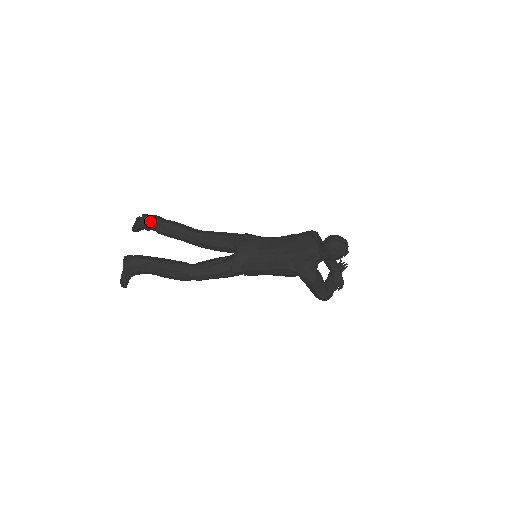
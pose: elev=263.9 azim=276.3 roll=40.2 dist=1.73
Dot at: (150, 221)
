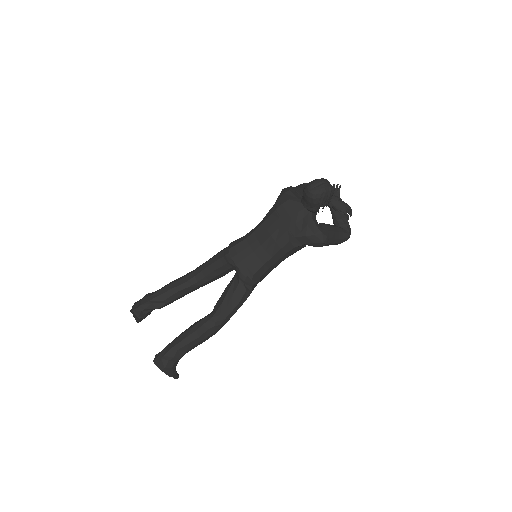
Dot at: (143, 308)
